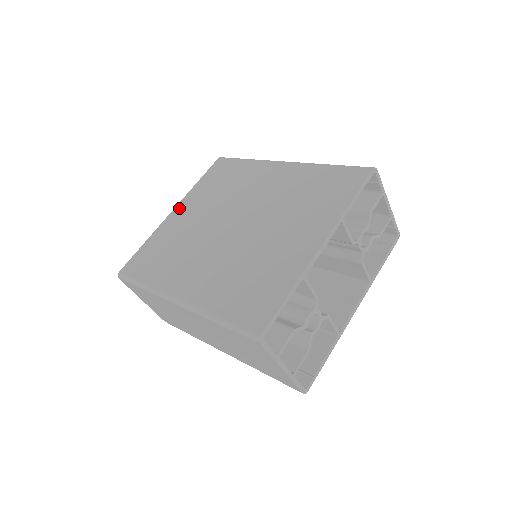
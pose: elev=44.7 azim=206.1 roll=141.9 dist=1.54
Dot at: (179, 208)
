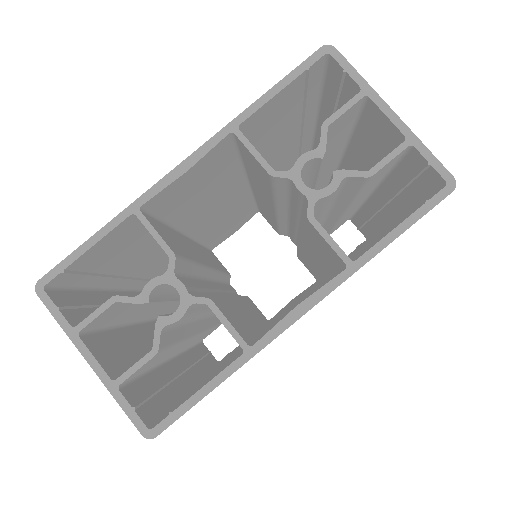
Dot at: occluded
